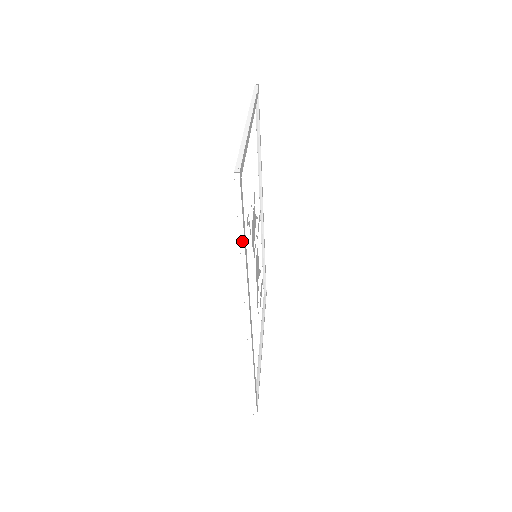
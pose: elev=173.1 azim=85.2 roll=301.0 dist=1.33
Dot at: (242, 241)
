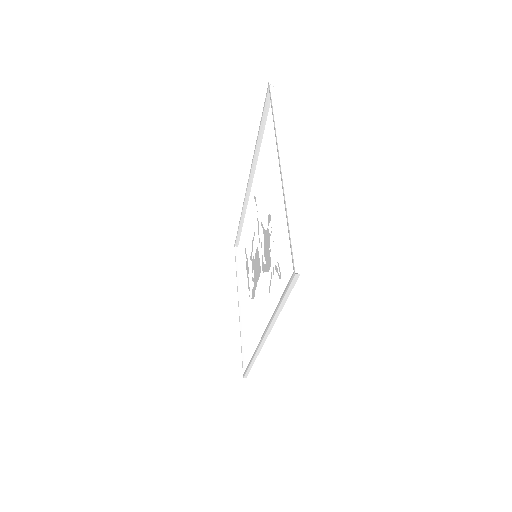
Dot at: (282, 306)
